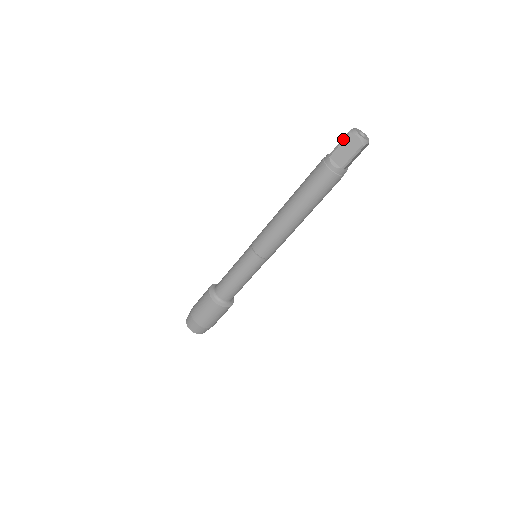
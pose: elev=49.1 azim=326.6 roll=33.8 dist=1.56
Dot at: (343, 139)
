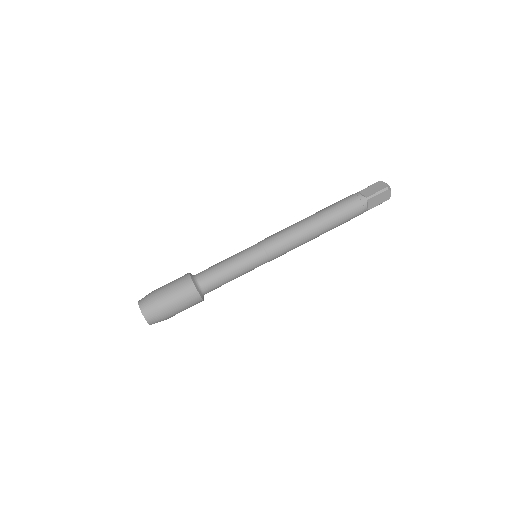
Dot at: (373, 184)
